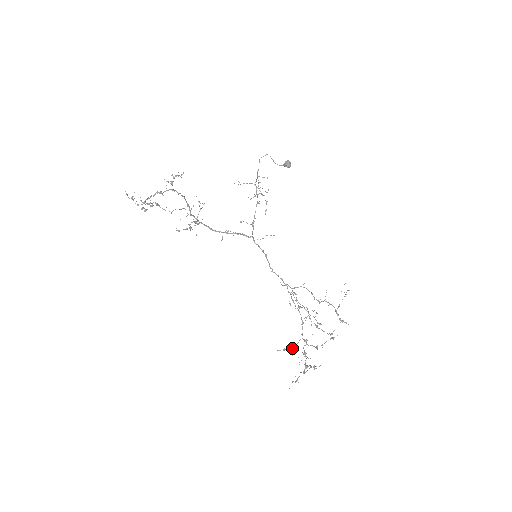
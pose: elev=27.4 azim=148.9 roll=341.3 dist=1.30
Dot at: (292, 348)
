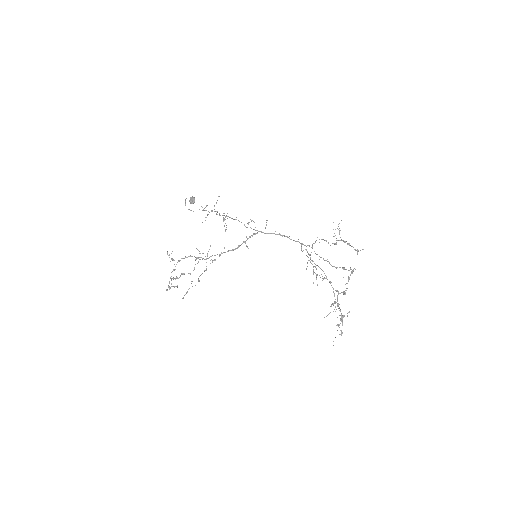
Dot at: (335, 301)
